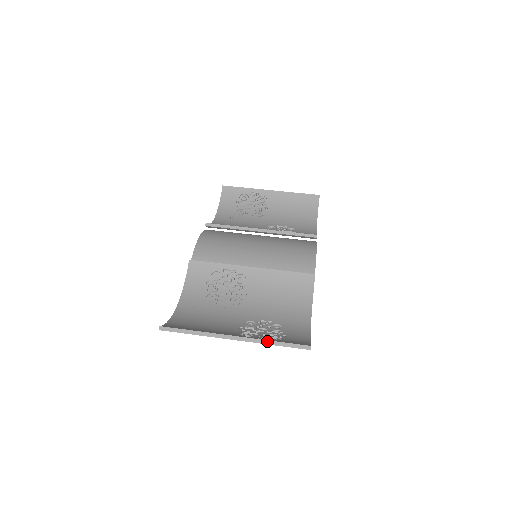
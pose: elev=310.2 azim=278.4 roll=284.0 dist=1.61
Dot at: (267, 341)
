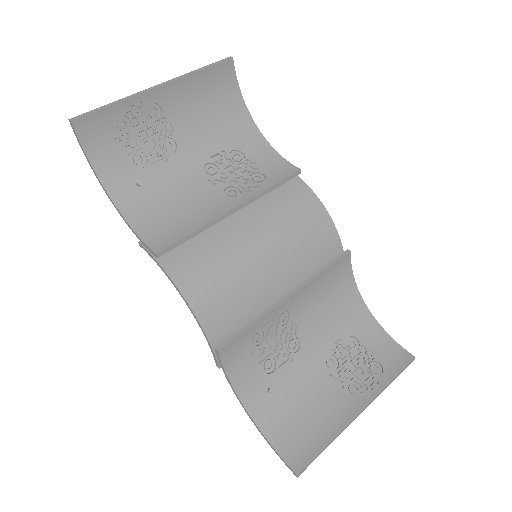
Dot at: (386, 387)
